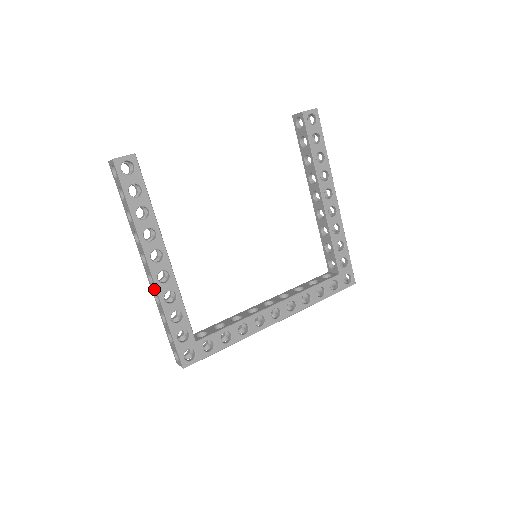
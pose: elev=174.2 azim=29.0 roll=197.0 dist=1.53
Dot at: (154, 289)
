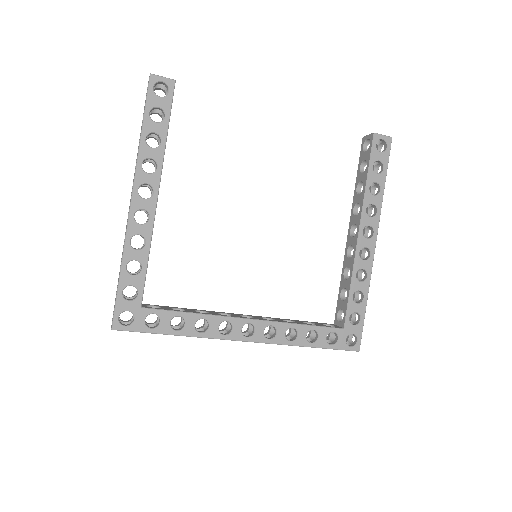
Dot at: (126, 226)
